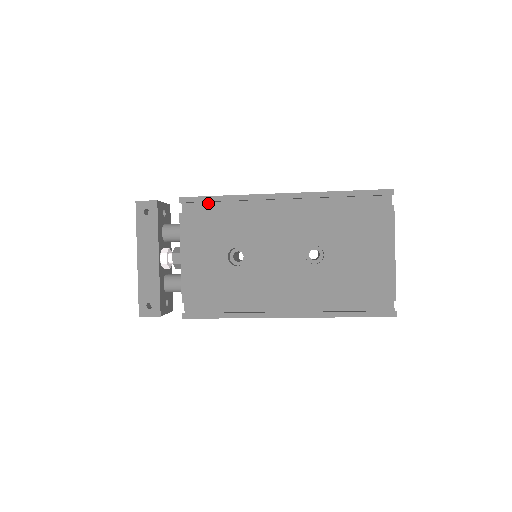
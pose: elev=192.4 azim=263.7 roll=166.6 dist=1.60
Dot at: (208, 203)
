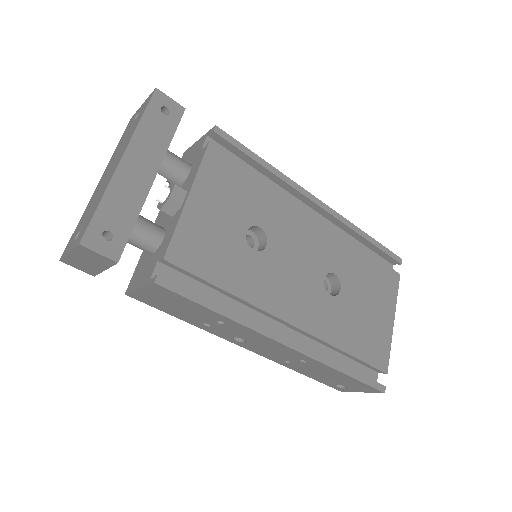
Dot at: (237, 159)
